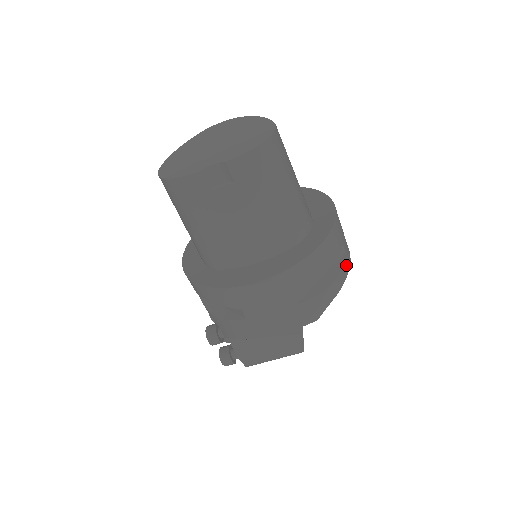
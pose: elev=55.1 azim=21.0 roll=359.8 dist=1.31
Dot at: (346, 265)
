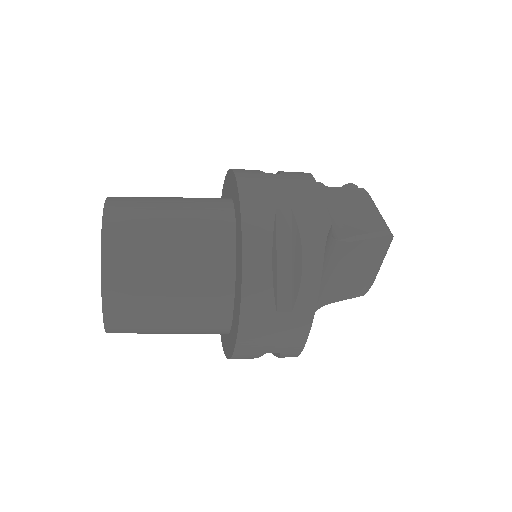
Dot at: (289, 355)
